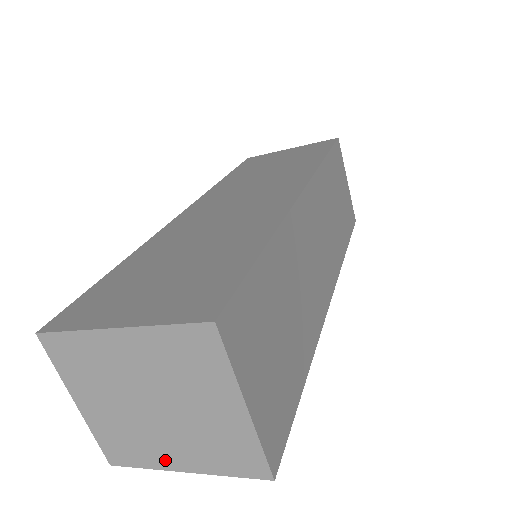
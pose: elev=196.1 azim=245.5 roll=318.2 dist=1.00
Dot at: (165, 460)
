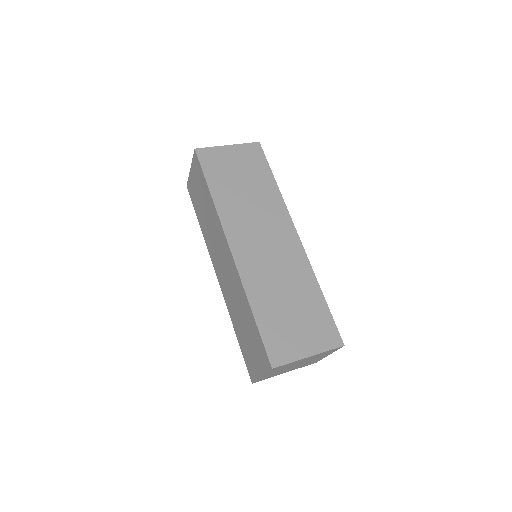
Dot at: (281, 373)
